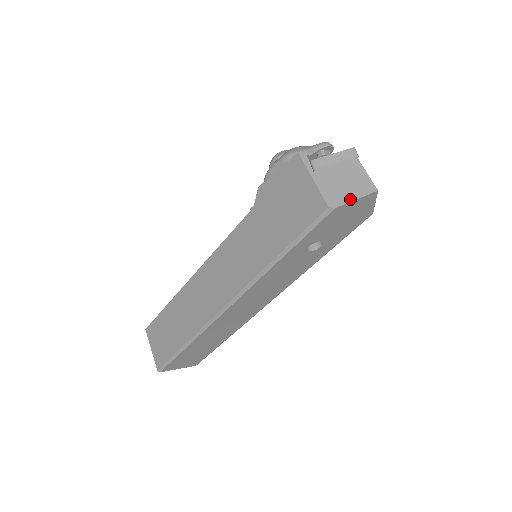
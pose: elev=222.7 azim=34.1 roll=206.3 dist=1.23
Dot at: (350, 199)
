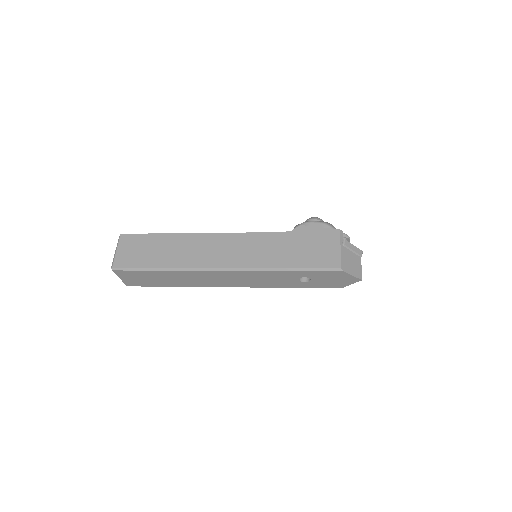
Dot at: (351, 273)
